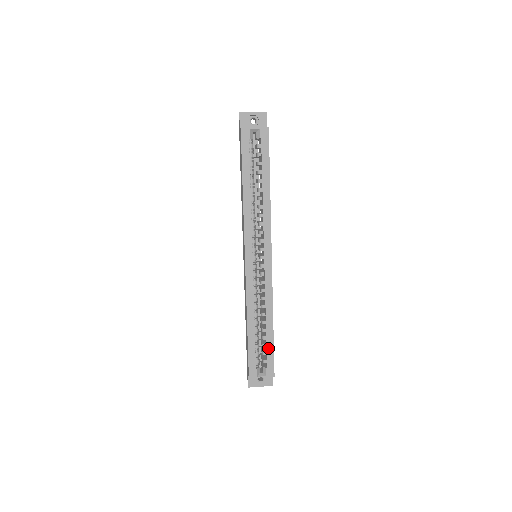
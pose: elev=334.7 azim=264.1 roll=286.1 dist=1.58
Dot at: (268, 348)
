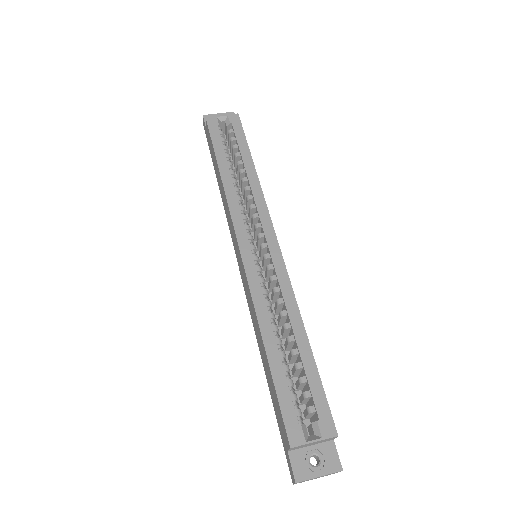
Dot at: (310, 381)
